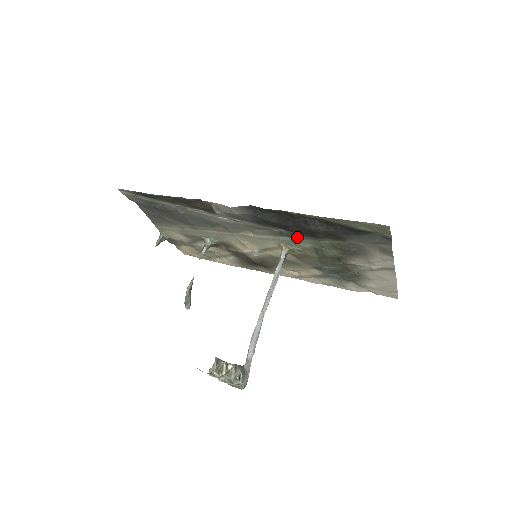
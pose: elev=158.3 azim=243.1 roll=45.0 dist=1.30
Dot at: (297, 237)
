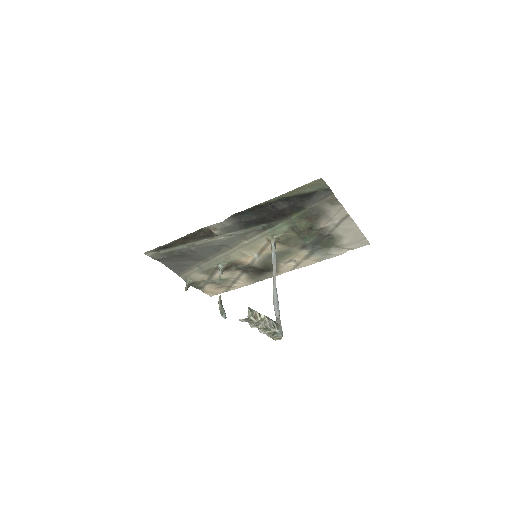
Dot at: (275, 224)
